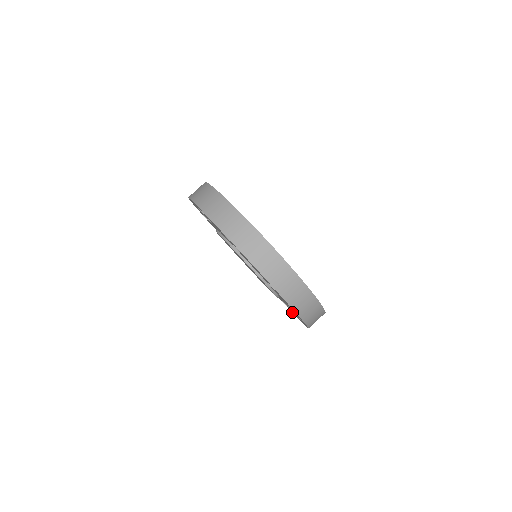
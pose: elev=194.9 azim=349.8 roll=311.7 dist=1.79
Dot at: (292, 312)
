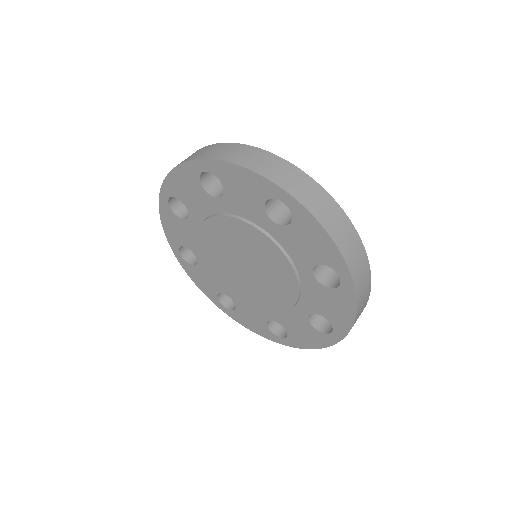
Dot at: (217, 305)
